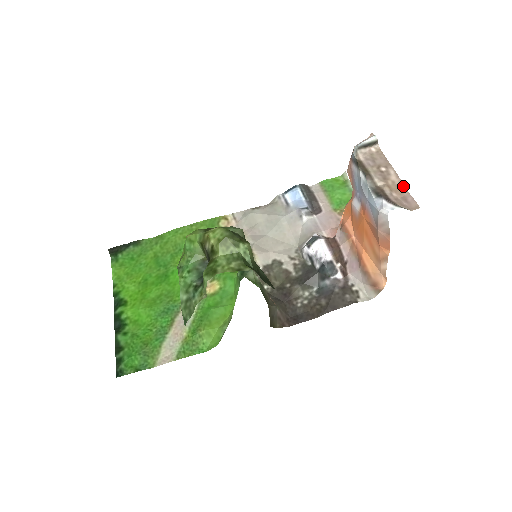
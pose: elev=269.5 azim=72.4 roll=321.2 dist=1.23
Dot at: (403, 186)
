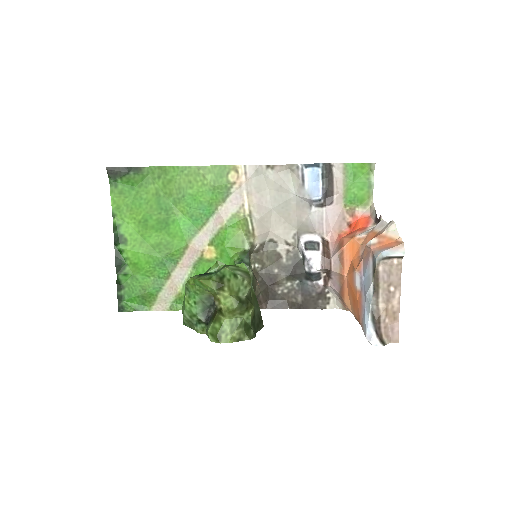
Dot at: (398, 314)
